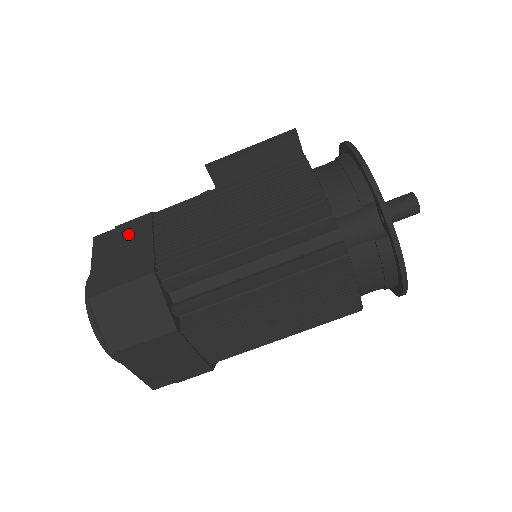
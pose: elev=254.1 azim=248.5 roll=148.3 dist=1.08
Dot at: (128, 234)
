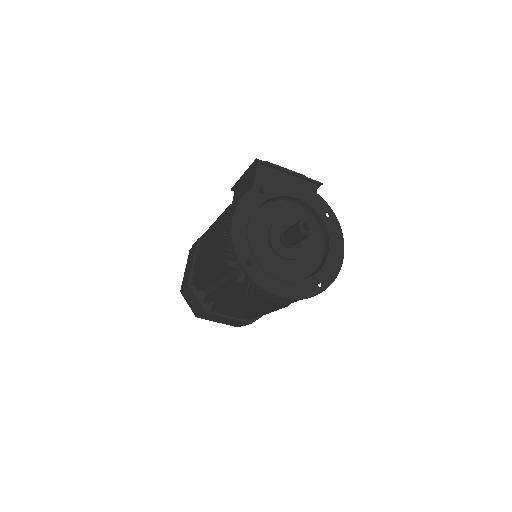
Dot at: (192, 253)
